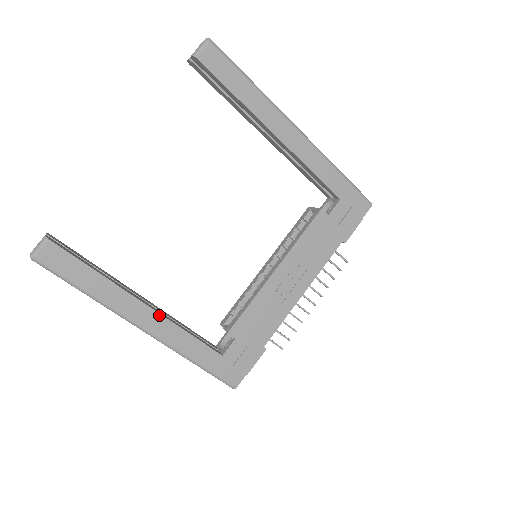
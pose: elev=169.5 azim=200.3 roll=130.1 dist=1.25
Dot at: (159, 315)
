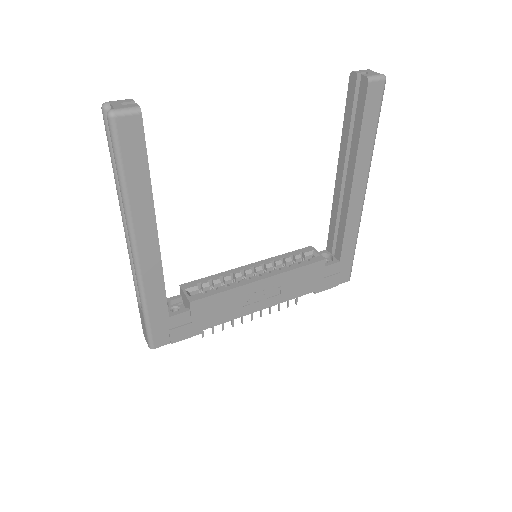
Dot at: (158, 250)
